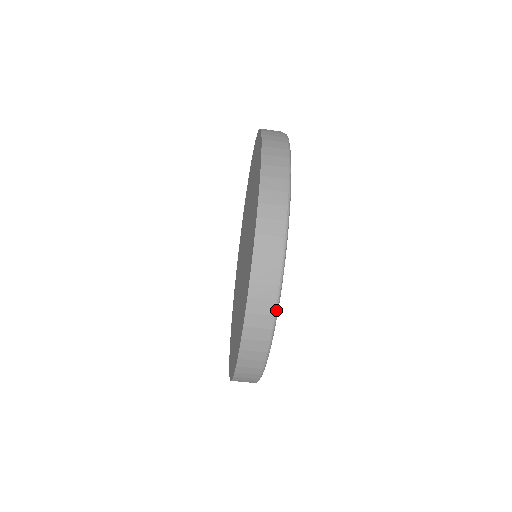
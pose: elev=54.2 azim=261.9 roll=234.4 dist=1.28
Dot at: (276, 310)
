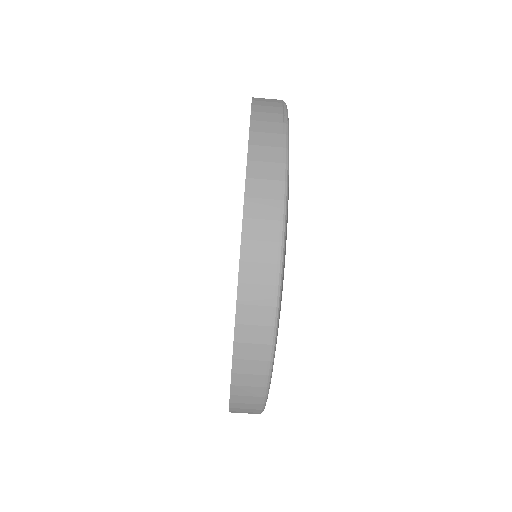
Dot at: (268, 382)
